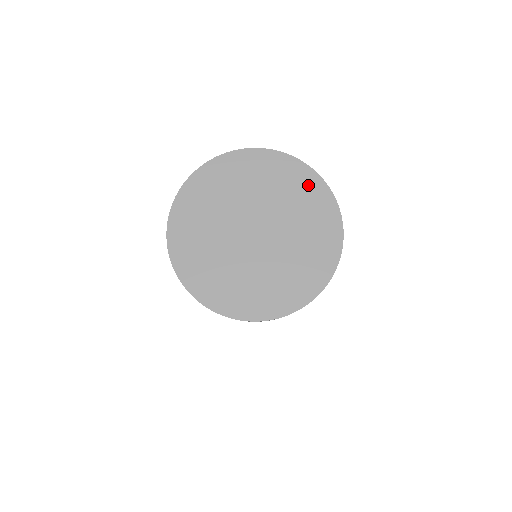
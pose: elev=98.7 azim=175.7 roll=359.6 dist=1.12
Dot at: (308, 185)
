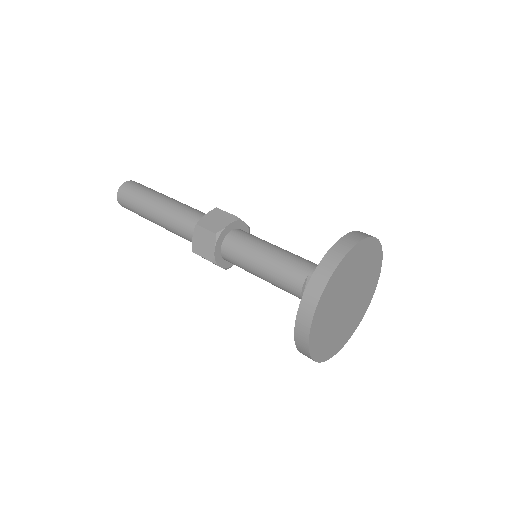
Dot at: (376, 276)
